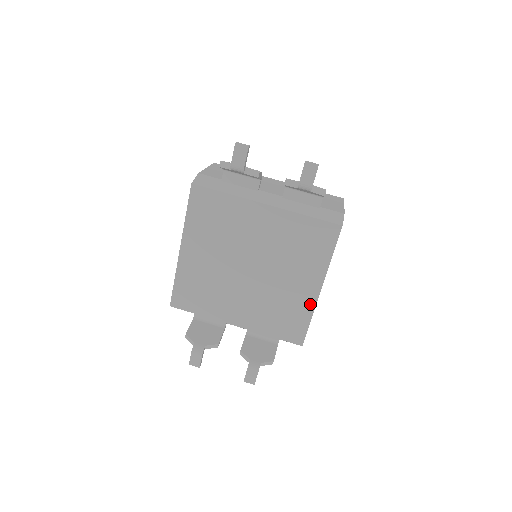
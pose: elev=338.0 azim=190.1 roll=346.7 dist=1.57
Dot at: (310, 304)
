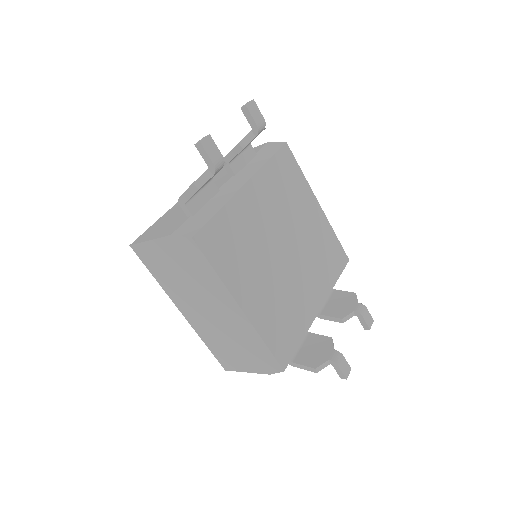
Dot at: (326, 224)
